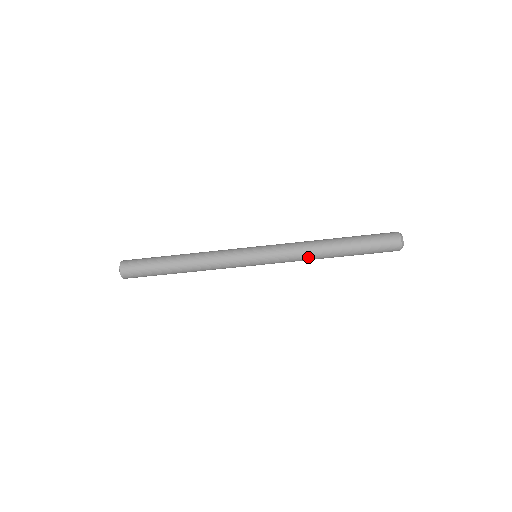
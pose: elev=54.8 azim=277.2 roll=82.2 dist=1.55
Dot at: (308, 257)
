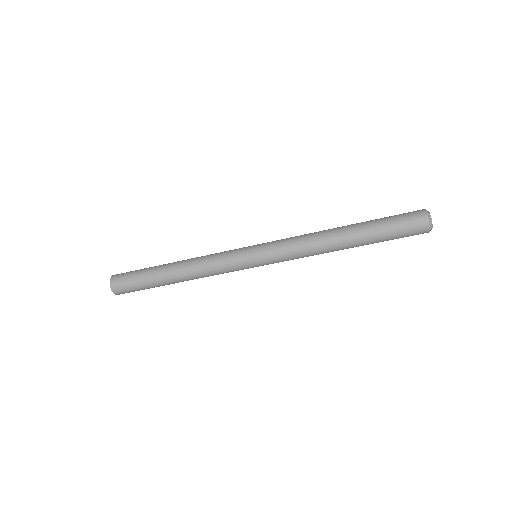
Dot at: occluded
